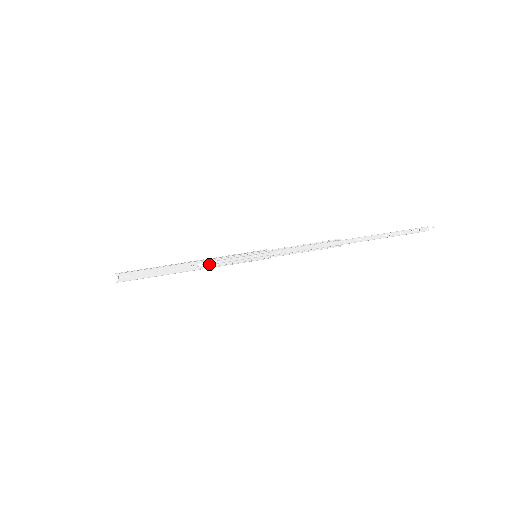
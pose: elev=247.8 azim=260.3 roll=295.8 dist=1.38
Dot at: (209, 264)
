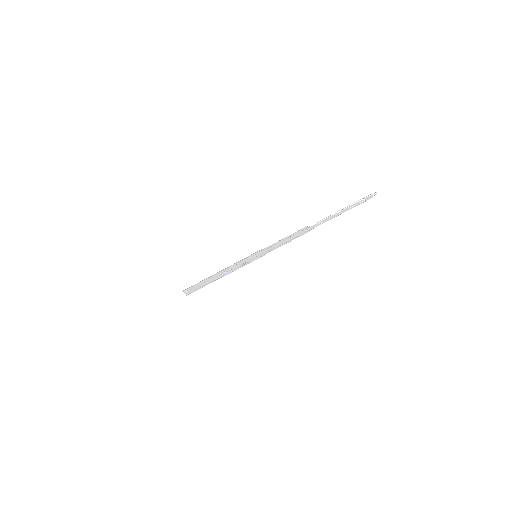
Dot at: (230, 270)
